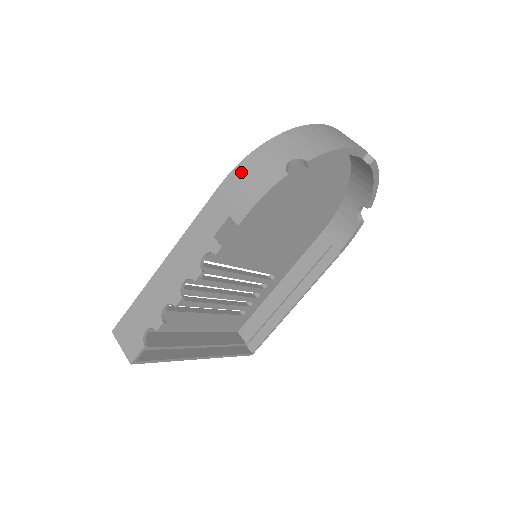
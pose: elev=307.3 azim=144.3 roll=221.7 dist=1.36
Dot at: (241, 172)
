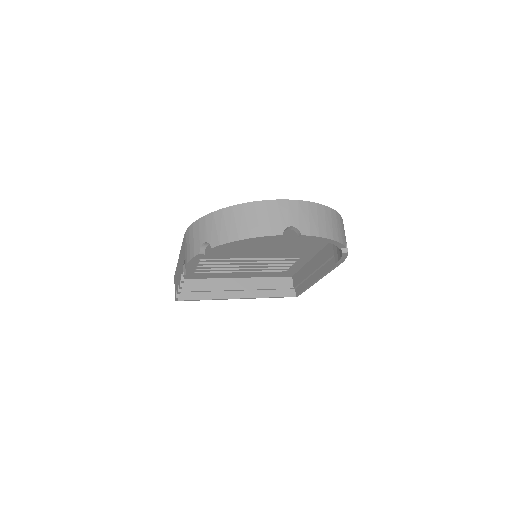
Dot at: (188, 234)
